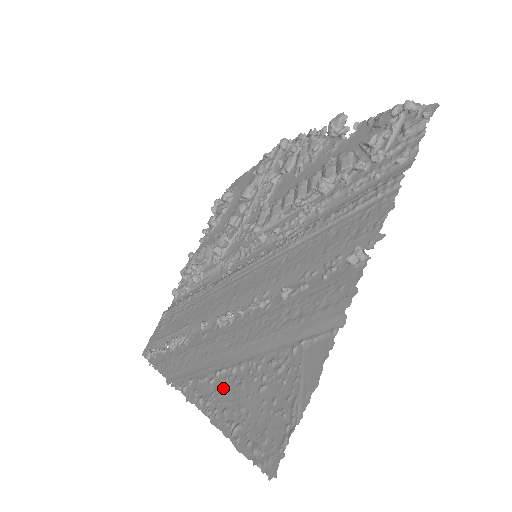
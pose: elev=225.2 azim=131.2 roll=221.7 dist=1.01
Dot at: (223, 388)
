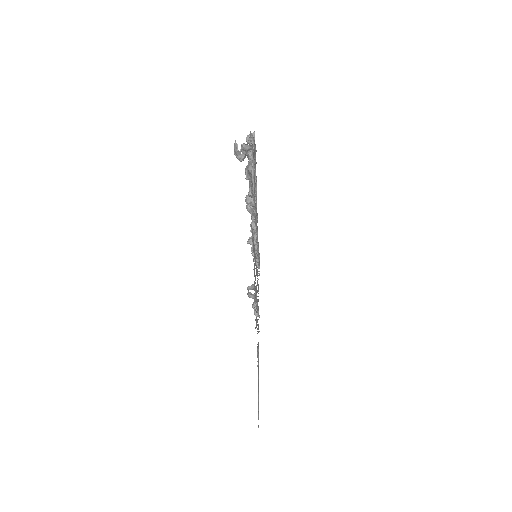
Dot at: occluded
